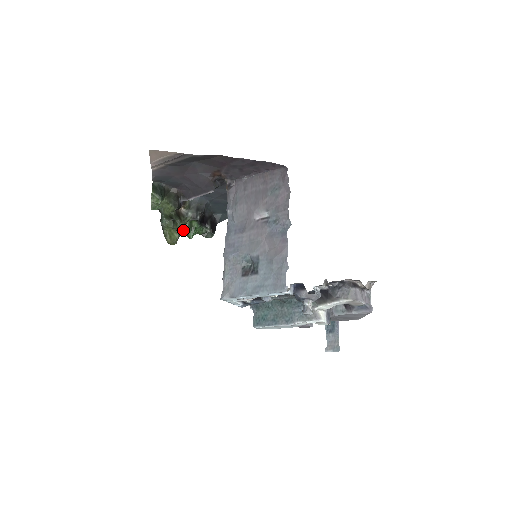
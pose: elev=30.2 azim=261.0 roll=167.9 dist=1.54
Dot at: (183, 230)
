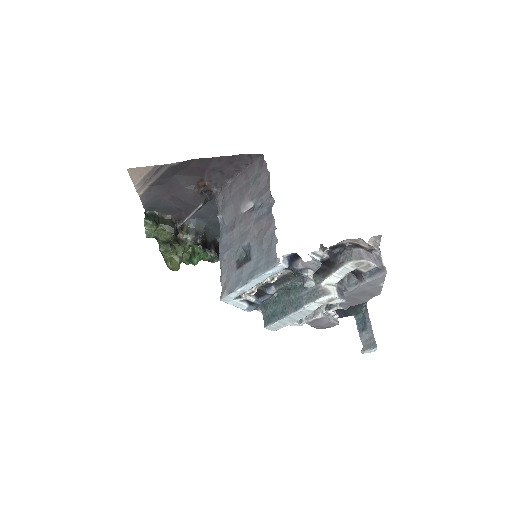
Dot at: (187, 258)
